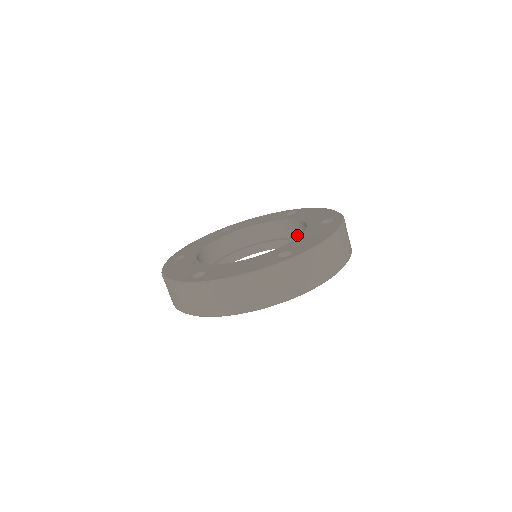
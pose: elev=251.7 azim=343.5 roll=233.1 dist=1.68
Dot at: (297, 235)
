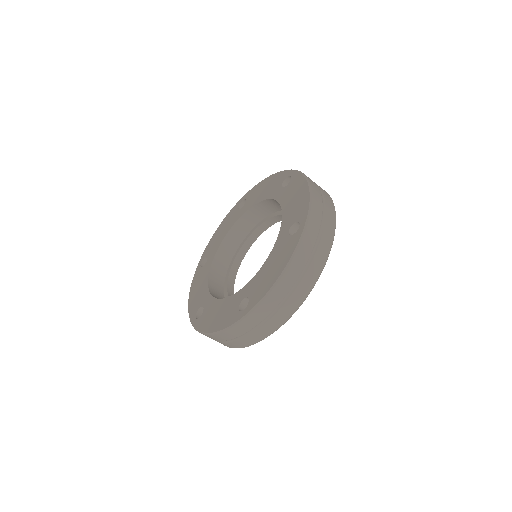
Dot at: (264, 215)
